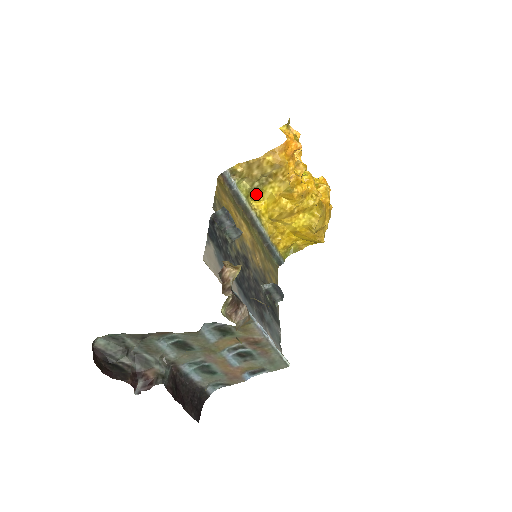
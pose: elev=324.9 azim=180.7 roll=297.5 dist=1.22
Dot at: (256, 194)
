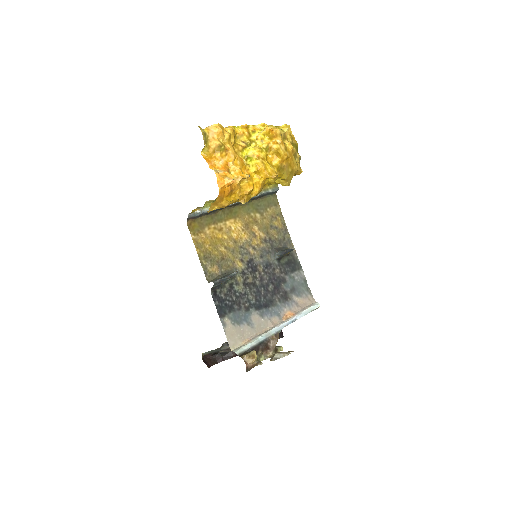
Dot at: occluded
